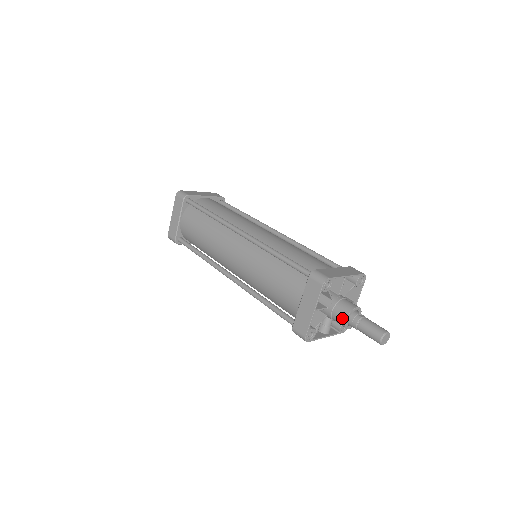
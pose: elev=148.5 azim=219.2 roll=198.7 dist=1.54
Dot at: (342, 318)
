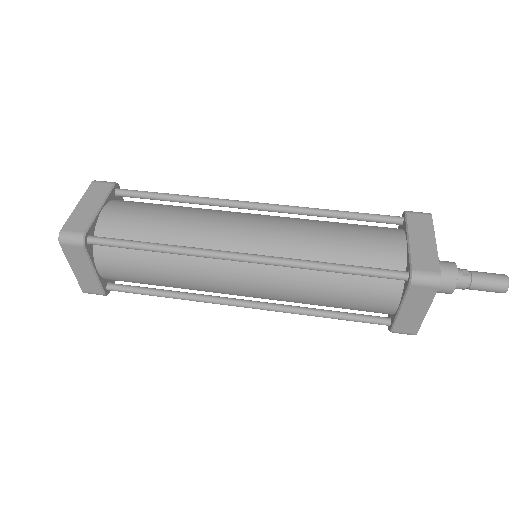
Dot at: (448, 291)
